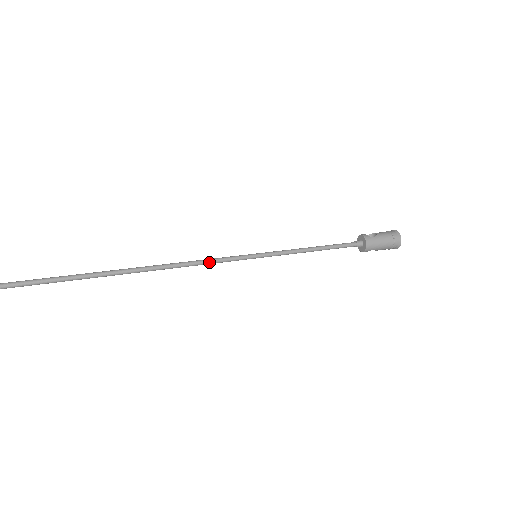
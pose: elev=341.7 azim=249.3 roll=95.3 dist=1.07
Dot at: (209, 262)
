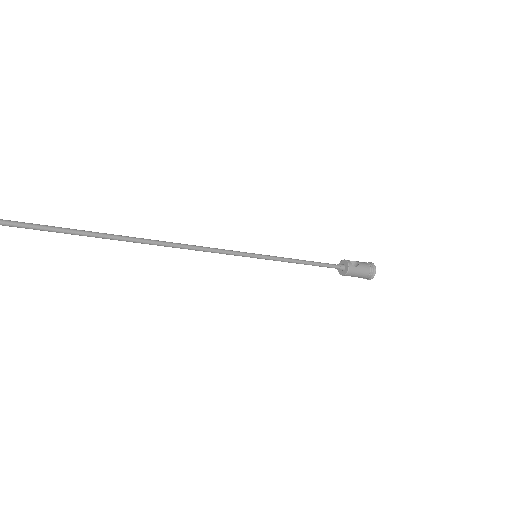
Dot at: (215, 252)
